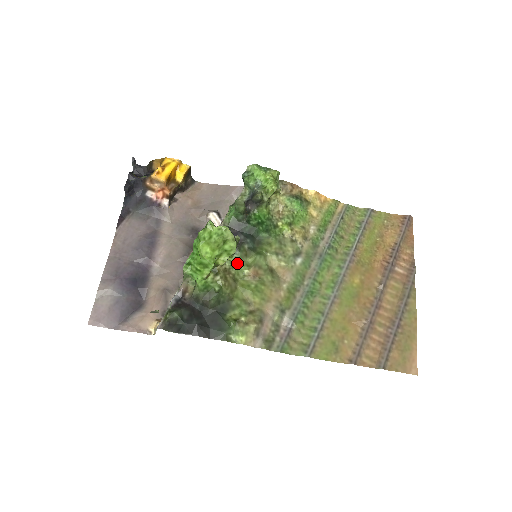
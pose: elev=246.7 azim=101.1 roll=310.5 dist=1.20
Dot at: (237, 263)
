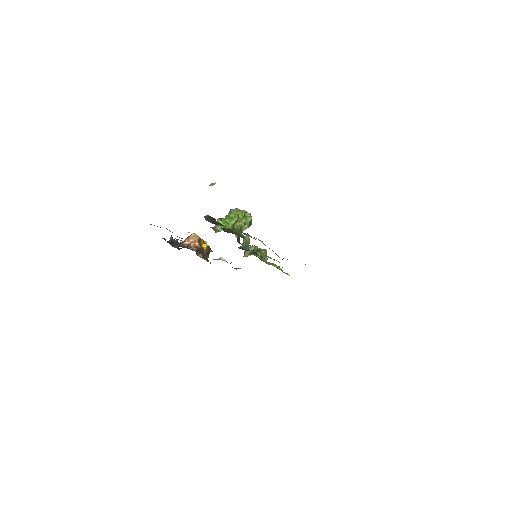
Dot at: occluded
